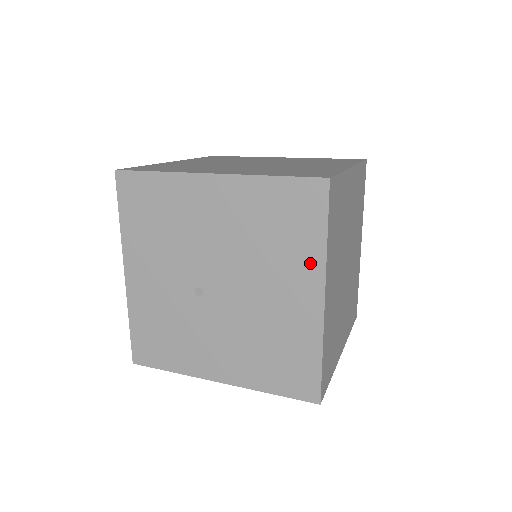
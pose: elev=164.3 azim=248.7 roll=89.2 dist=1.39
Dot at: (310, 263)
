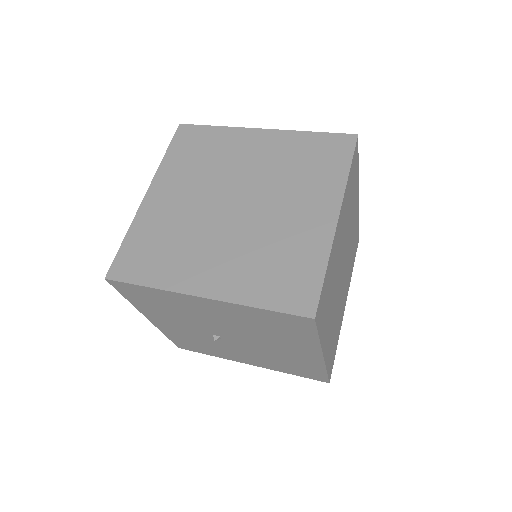
Dot at: (307, 344)
